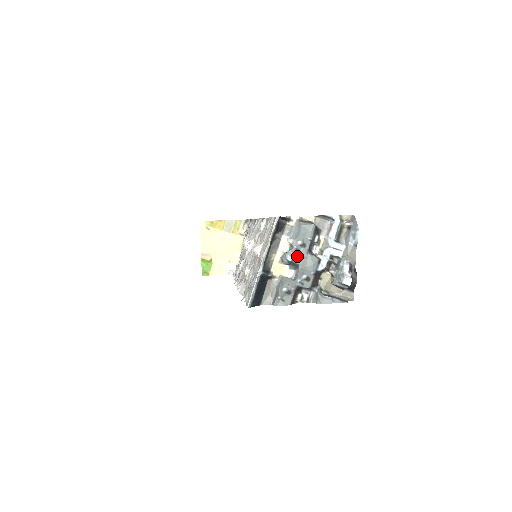
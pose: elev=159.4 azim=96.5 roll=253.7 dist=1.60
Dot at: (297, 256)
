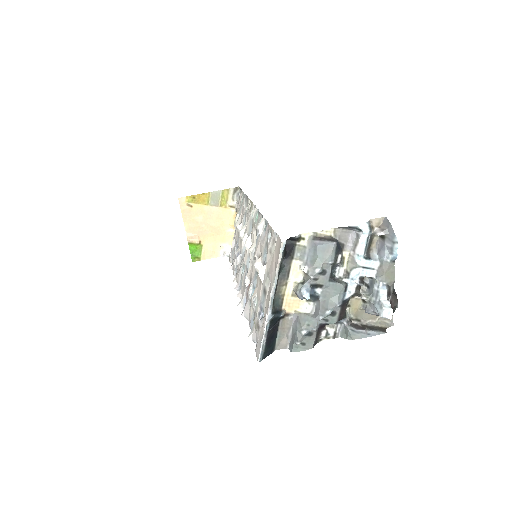
Dot at: (316, 286)
